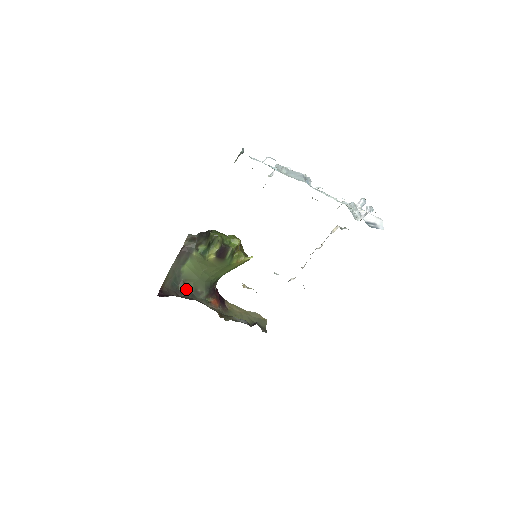
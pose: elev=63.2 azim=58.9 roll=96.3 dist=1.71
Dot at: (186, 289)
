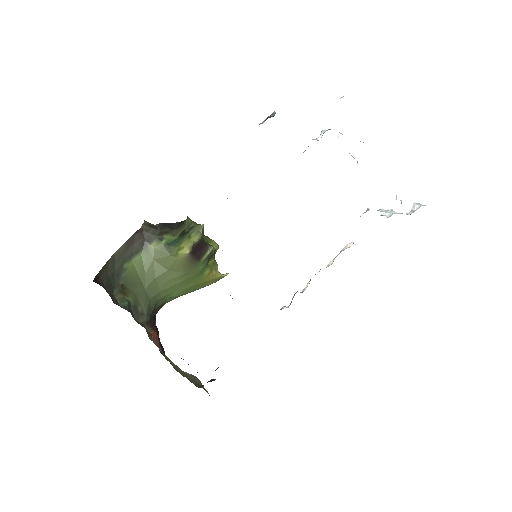
Dot at: (124, 298)
